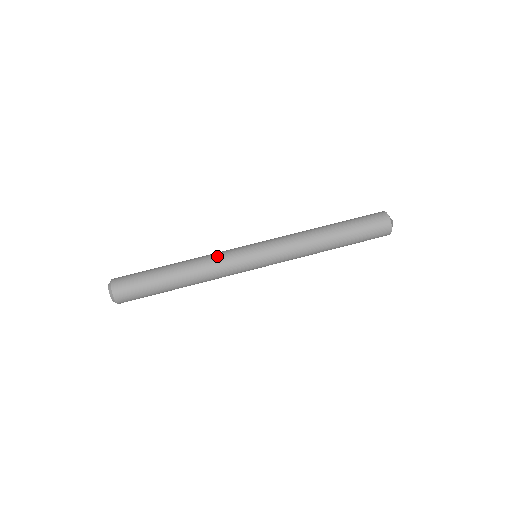
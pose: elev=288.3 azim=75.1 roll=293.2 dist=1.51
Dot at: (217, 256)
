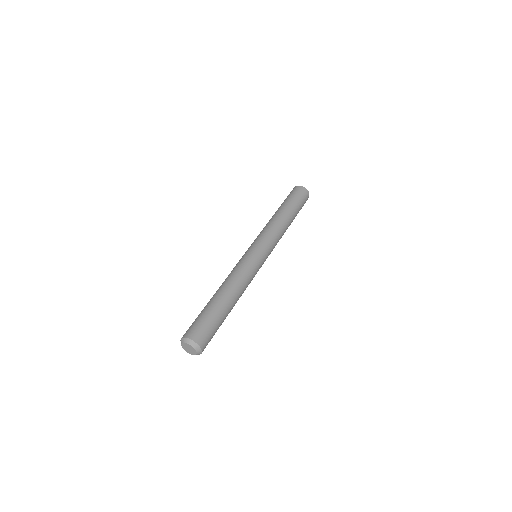
Dot at: occluded
